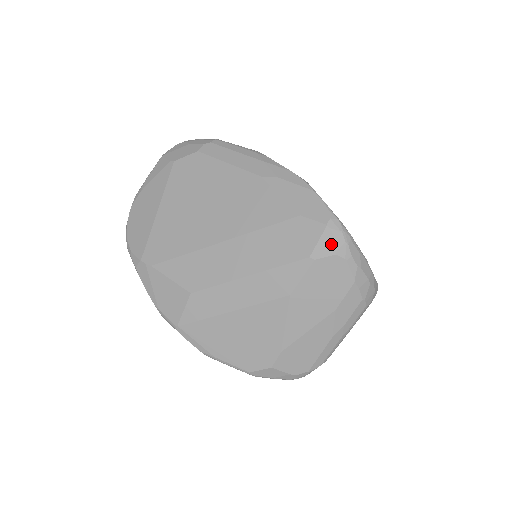
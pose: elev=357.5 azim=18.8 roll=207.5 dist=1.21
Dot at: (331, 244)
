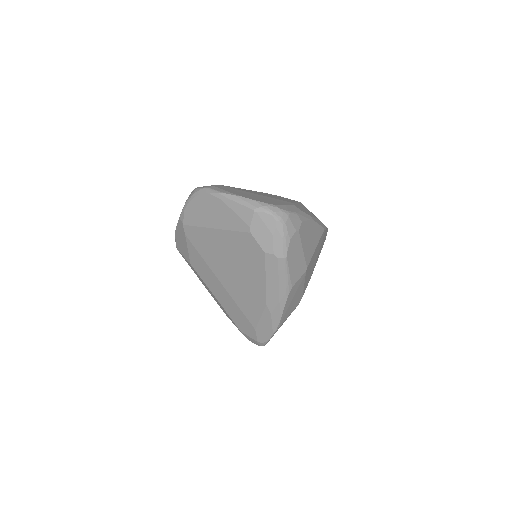
Dot at: (252, 341)
